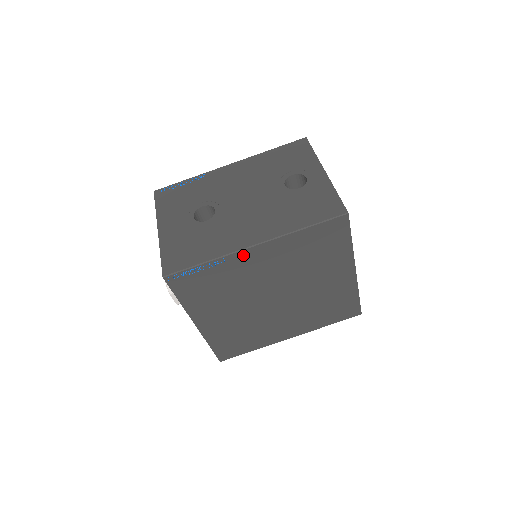
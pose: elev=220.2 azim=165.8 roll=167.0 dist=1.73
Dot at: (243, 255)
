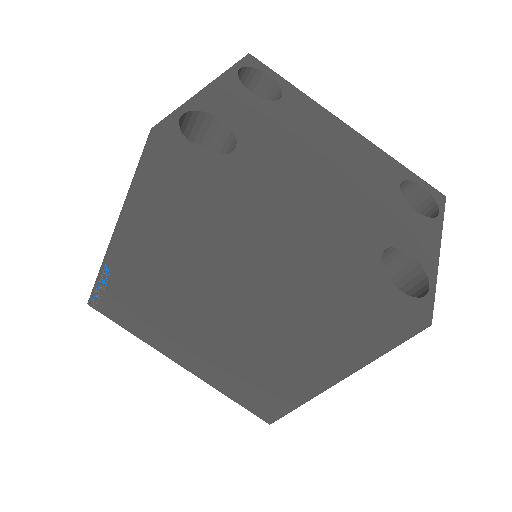
Dot at: (117, 254)
